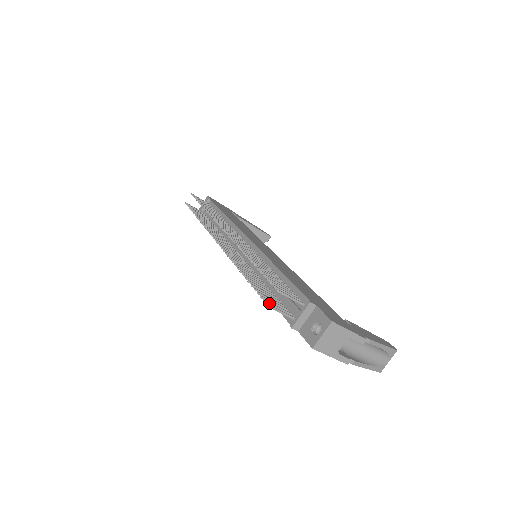
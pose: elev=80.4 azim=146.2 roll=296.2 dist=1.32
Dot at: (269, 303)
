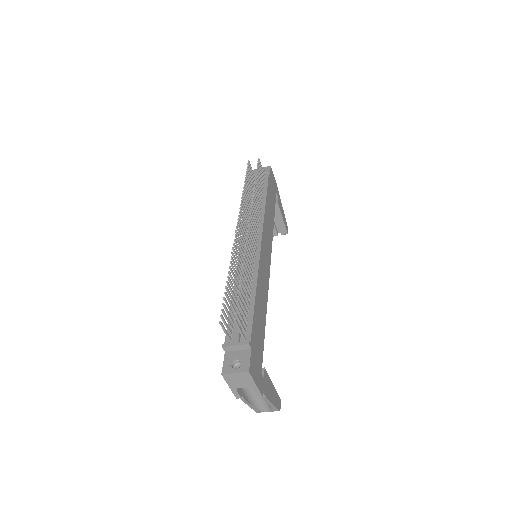
Dot at: (223, 319)
